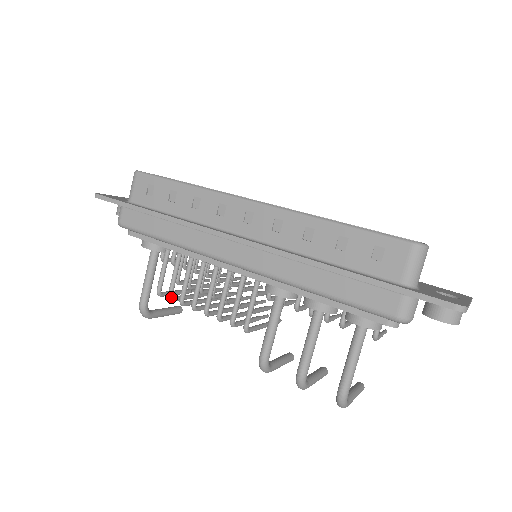
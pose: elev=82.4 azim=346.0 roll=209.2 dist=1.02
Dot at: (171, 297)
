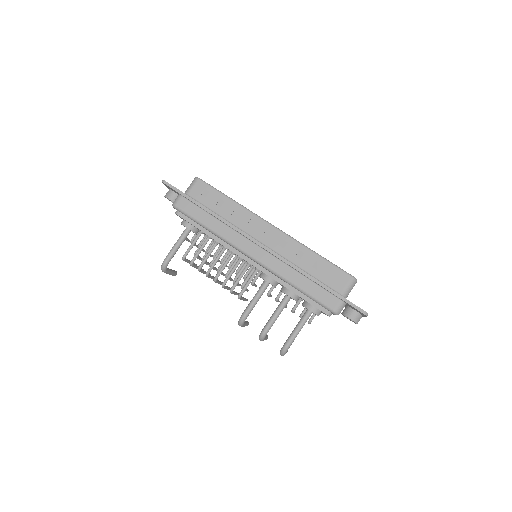
Dot at: occluded
